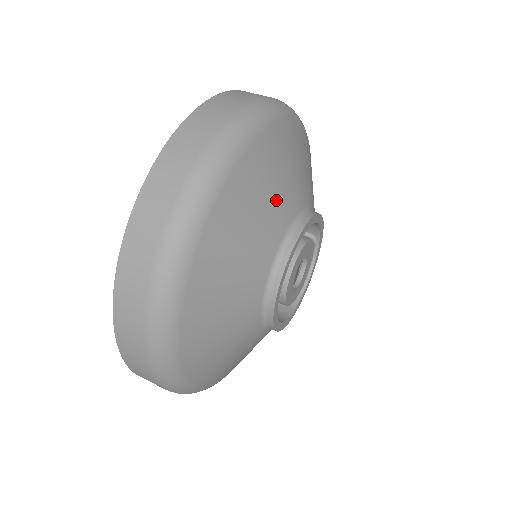
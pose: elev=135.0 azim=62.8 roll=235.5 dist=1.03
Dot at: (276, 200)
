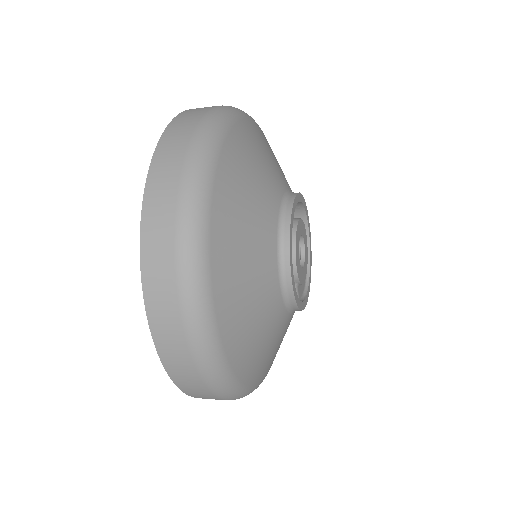
Dot at: occluded
